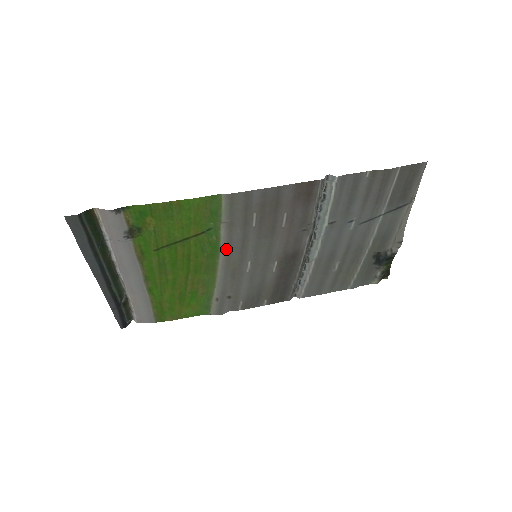
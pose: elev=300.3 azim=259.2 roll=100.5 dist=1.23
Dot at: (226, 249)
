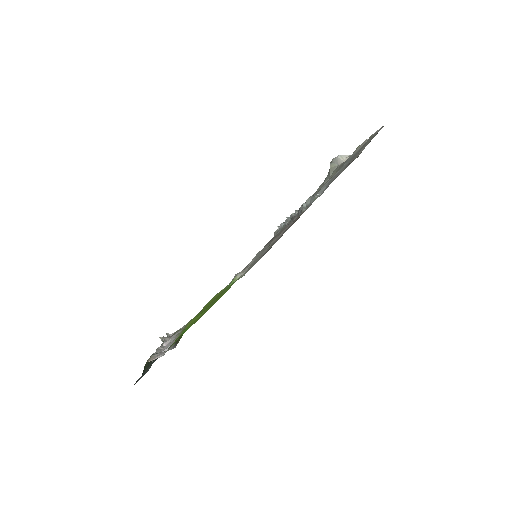
Dot at: occluded
